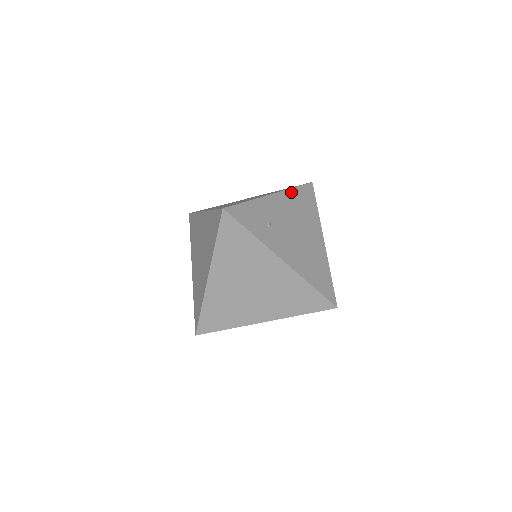
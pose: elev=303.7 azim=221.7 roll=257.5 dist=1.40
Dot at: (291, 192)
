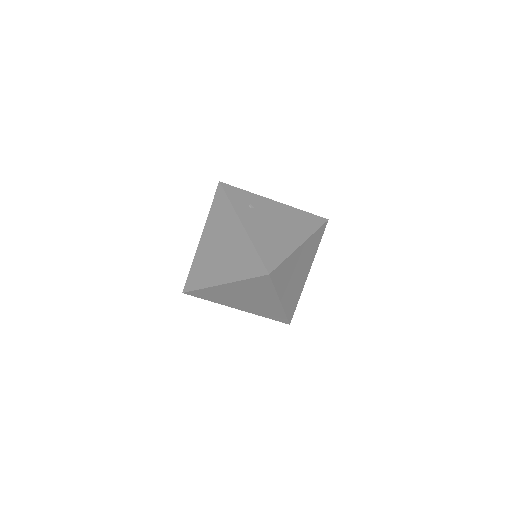
Dot at: (296, 210)
